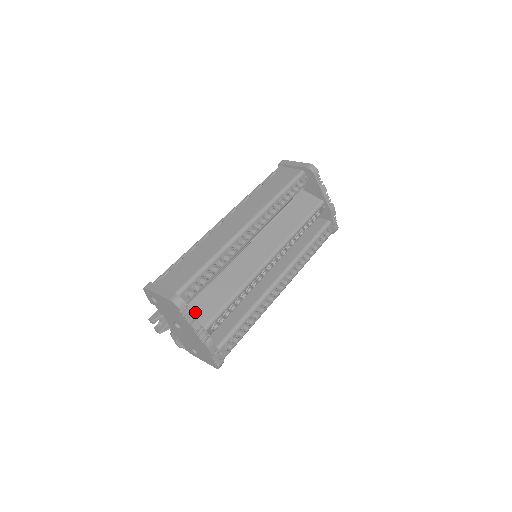
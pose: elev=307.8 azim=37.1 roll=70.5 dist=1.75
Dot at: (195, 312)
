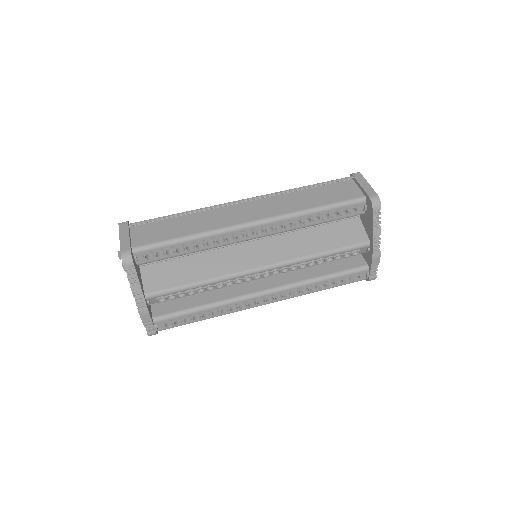
Dot at: (151, 274)
